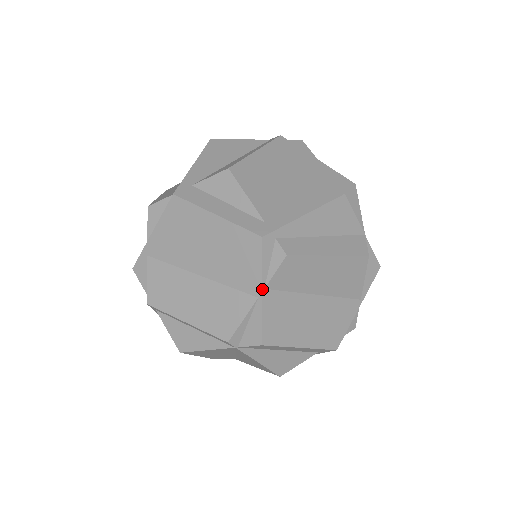
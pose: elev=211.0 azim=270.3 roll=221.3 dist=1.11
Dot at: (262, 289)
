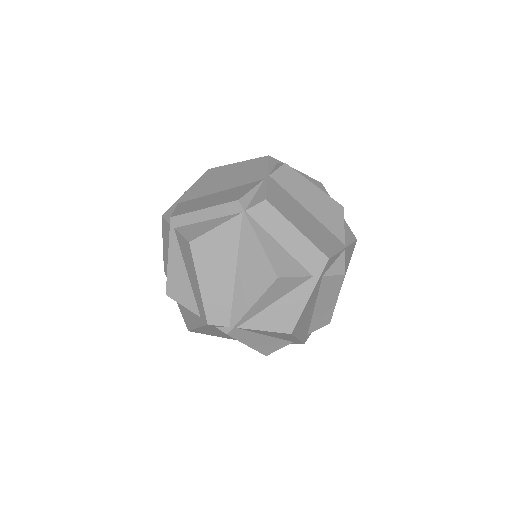
Dot at: (268, 174)
